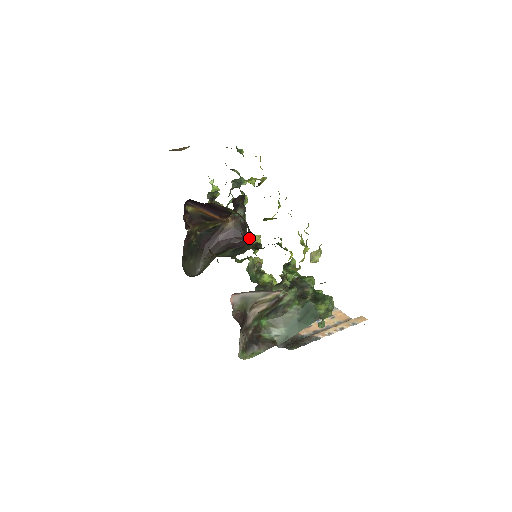
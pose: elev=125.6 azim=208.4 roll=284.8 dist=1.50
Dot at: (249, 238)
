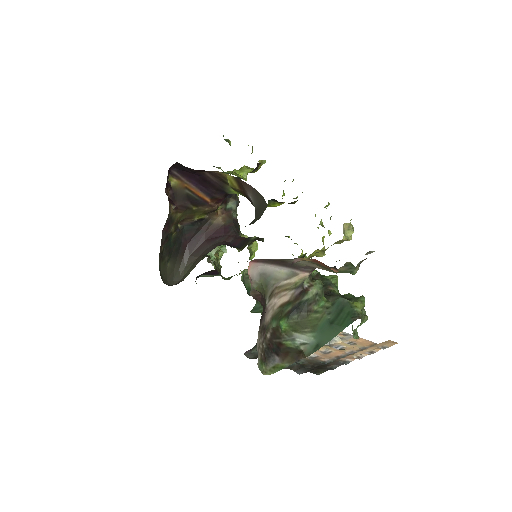
Dot at: (258, 210)
